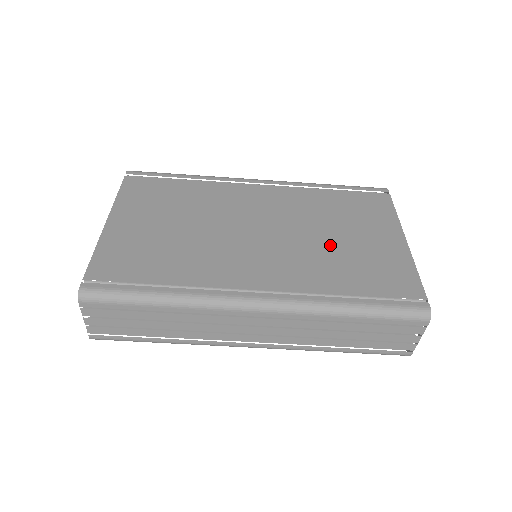
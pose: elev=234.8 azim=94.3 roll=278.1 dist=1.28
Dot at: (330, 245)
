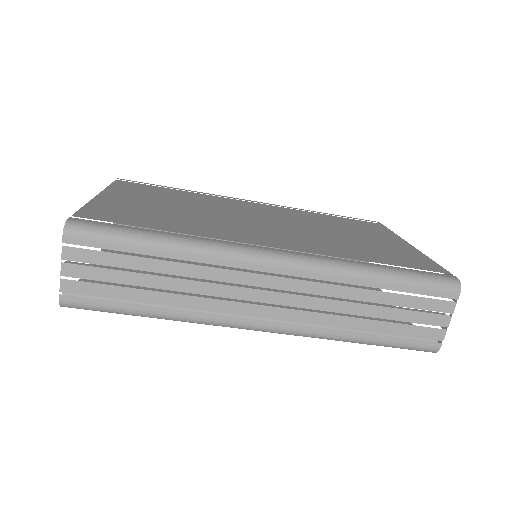
Dot at: (339, 237)
